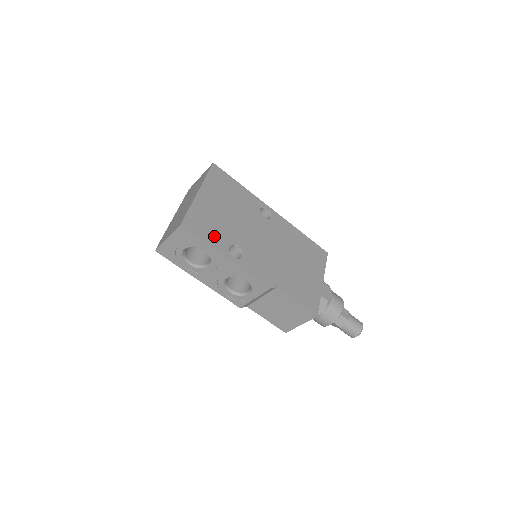
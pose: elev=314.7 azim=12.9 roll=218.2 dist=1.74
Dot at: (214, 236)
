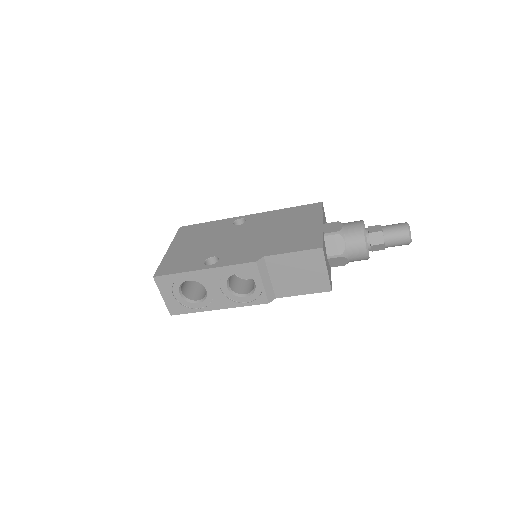
Dot at: (187, 265)
